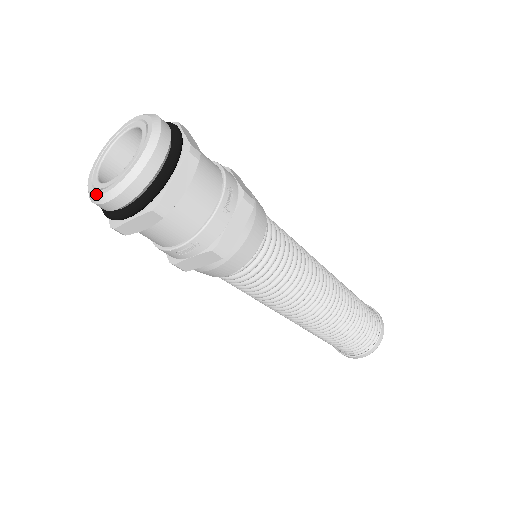
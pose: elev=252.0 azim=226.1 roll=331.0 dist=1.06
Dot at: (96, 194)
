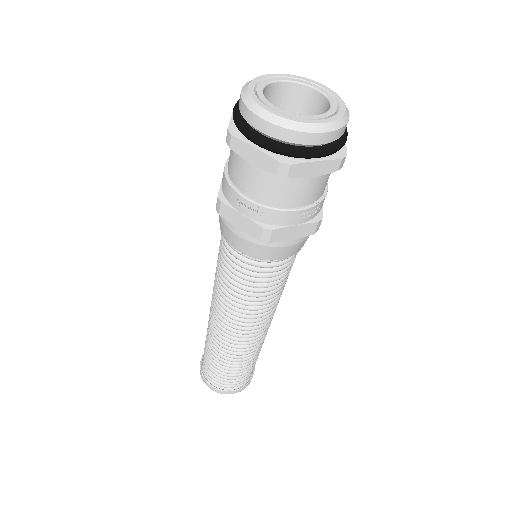
Dot at: (256, 101)
